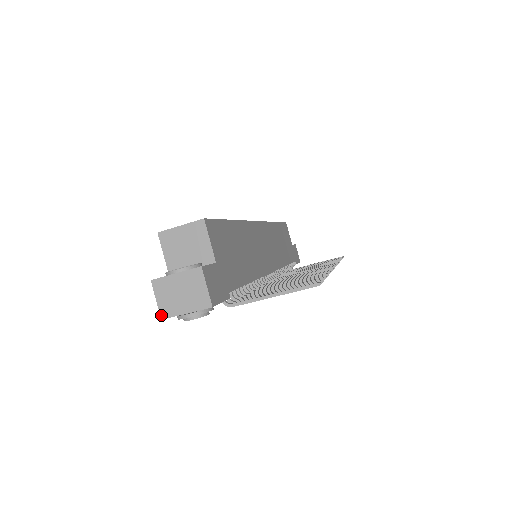
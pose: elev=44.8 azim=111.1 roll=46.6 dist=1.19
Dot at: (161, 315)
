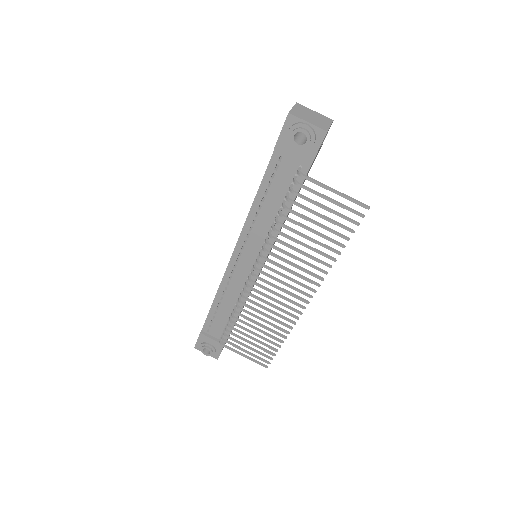
Dot at: (290, 112)
